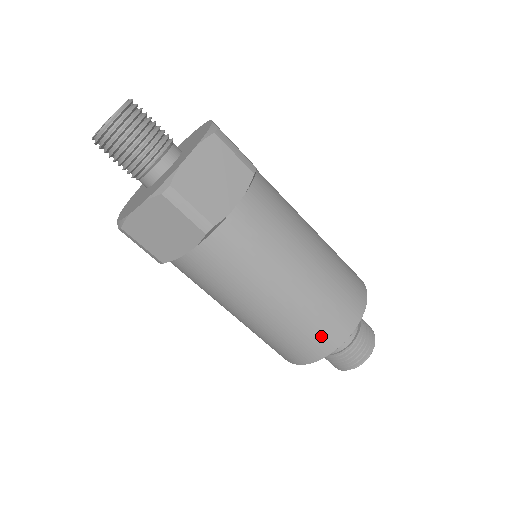
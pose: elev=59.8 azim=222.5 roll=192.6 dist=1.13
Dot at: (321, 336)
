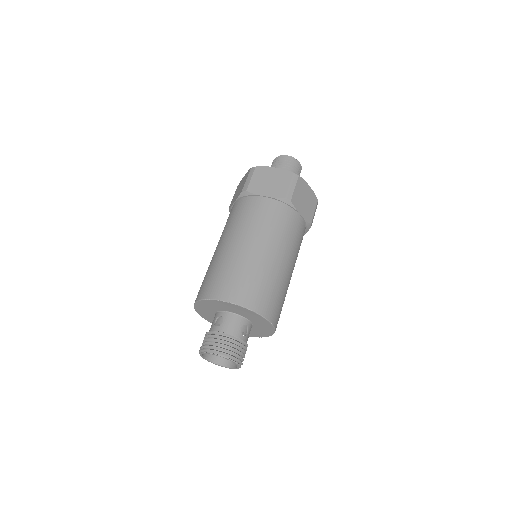
Dot at: (211, 284)
